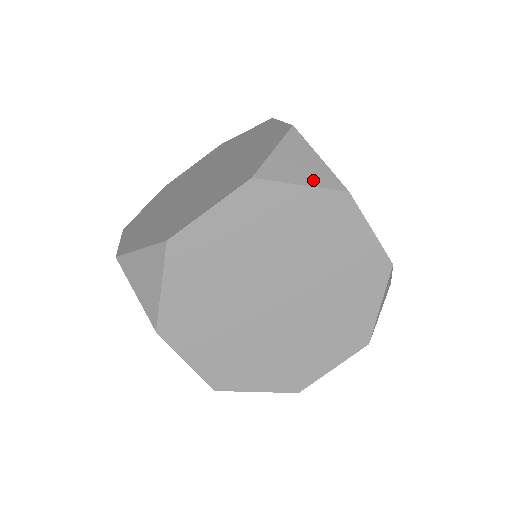
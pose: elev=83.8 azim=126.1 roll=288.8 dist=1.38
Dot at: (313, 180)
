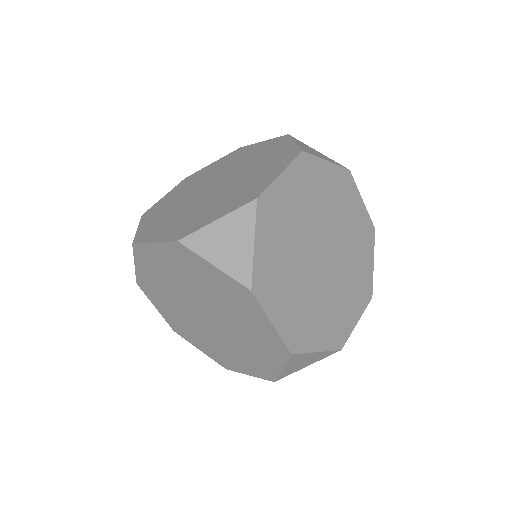
Dot at: (329, 160)
